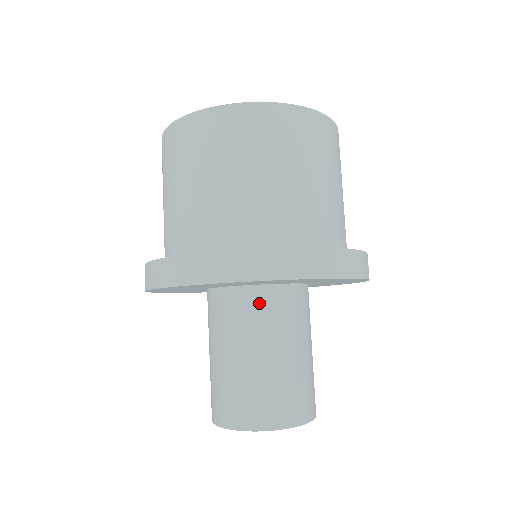
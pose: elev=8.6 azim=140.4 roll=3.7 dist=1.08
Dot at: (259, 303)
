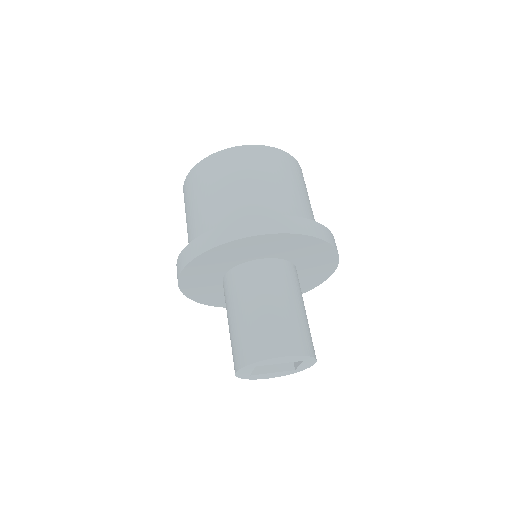
Dot at: (242, 276)
